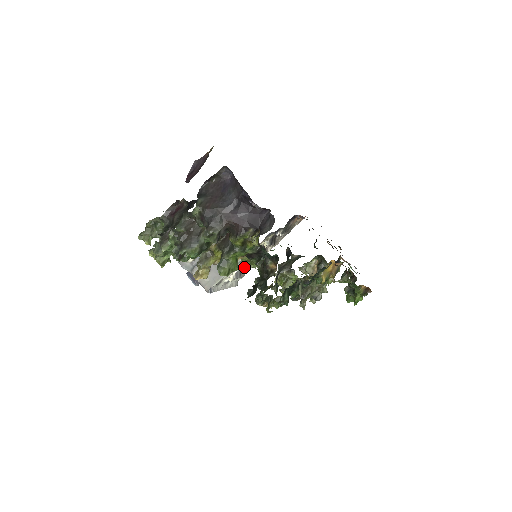
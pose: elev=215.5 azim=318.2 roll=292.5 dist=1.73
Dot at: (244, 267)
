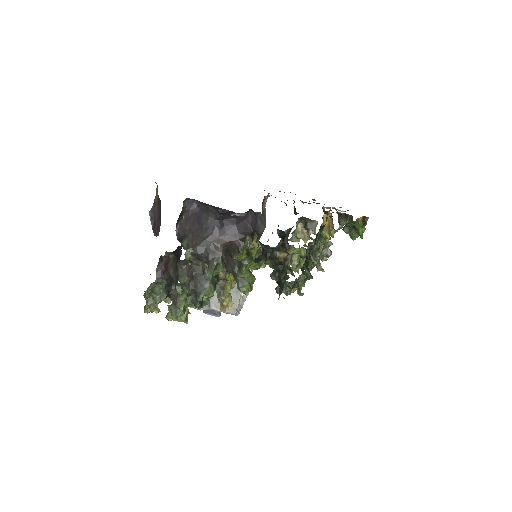
Dot at: occluded
